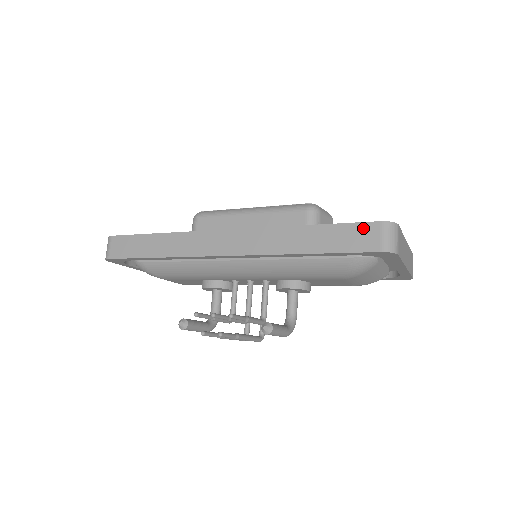
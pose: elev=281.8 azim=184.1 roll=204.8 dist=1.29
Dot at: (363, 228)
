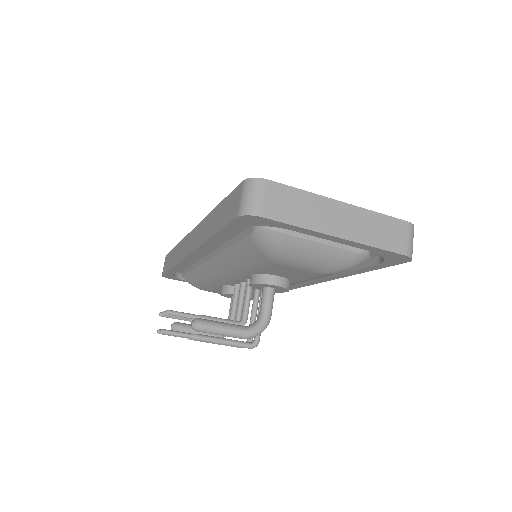
Dot at: (235, 194)
